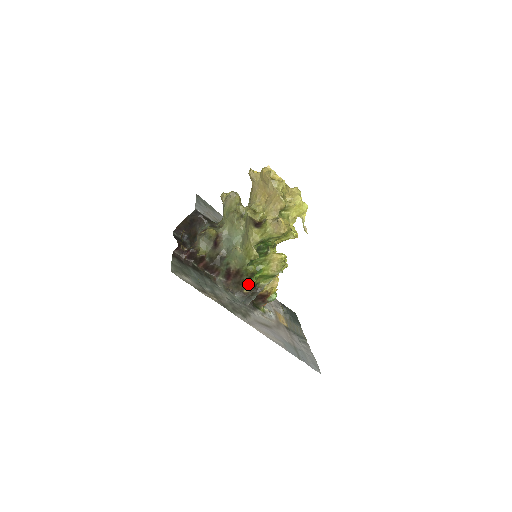
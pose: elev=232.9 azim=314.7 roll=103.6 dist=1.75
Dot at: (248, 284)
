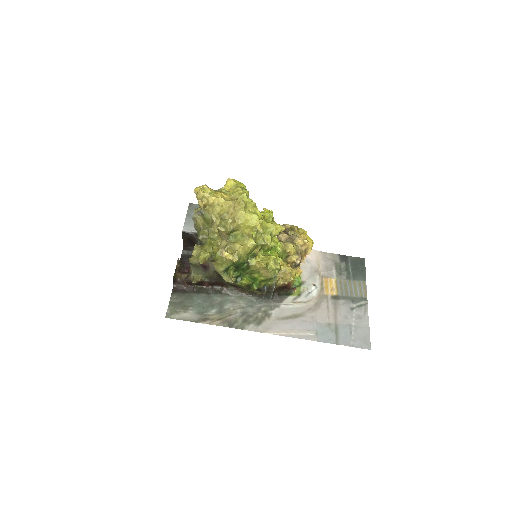
Dot at: occluded
